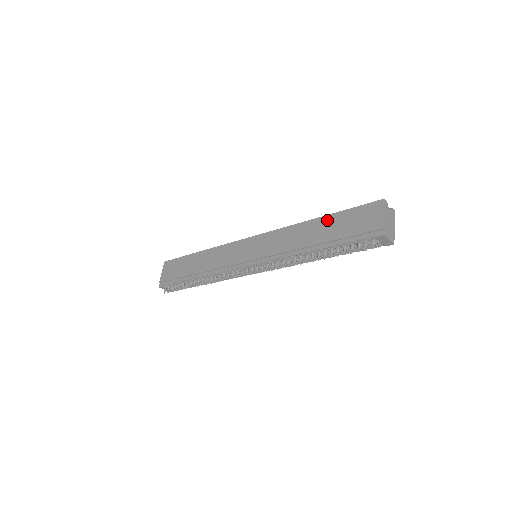
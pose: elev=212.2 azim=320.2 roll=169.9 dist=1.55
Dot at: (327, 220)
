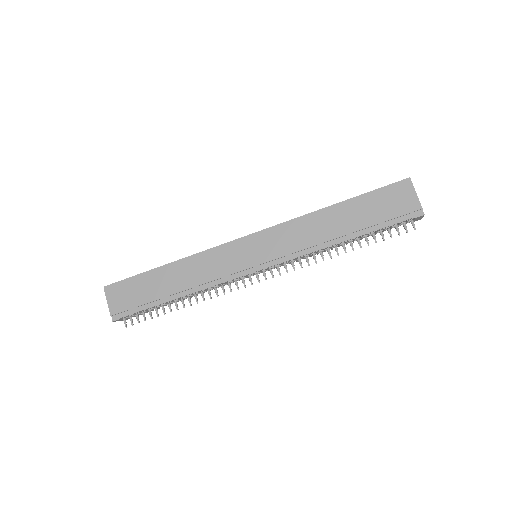
Dot at: (349, 206)
